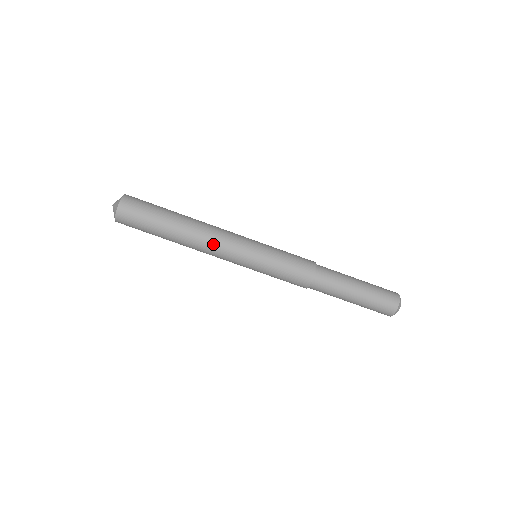
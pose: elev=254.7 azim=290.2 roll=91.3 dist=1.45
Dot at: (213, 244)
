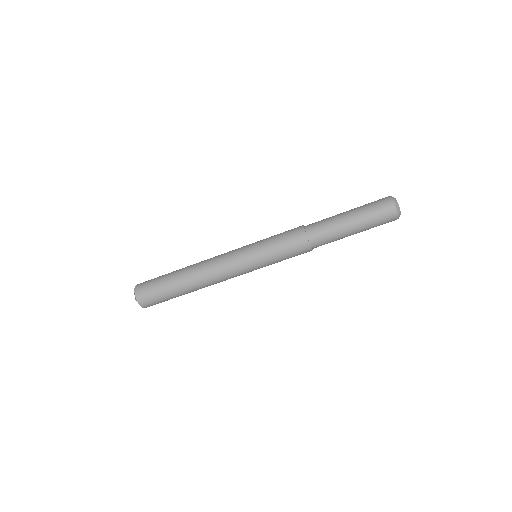
Dot at: (213, 264)
